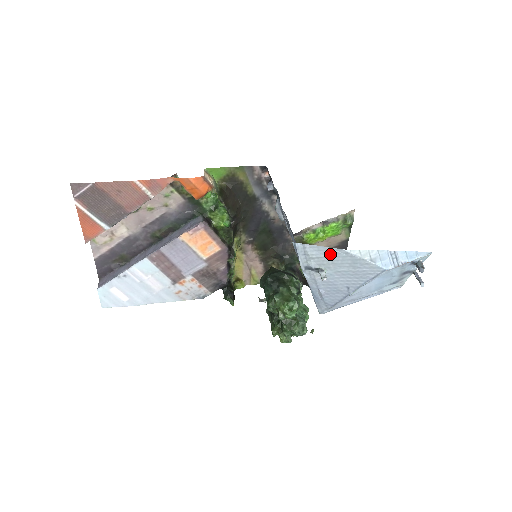
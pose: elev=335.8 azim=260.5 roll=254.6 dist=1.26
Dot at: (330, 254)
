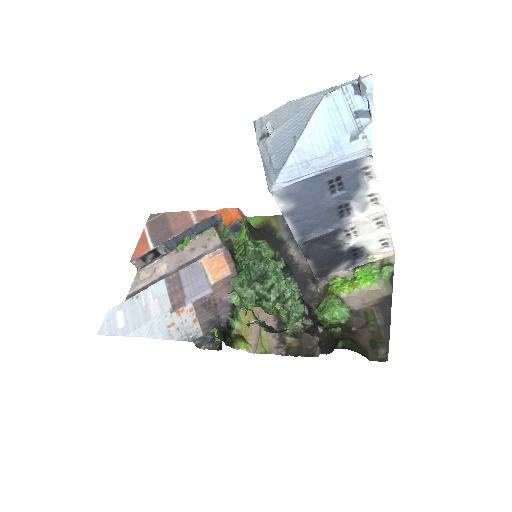
Dot at: (279, 113)
